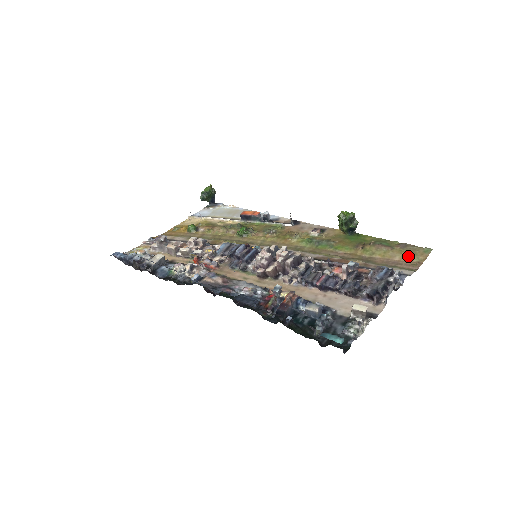
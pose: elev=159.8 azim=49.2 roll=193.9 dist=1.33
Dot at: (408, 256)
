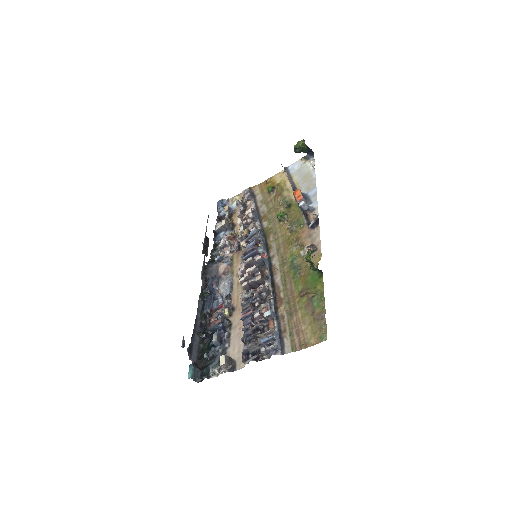
Dot at: (309, 332)
